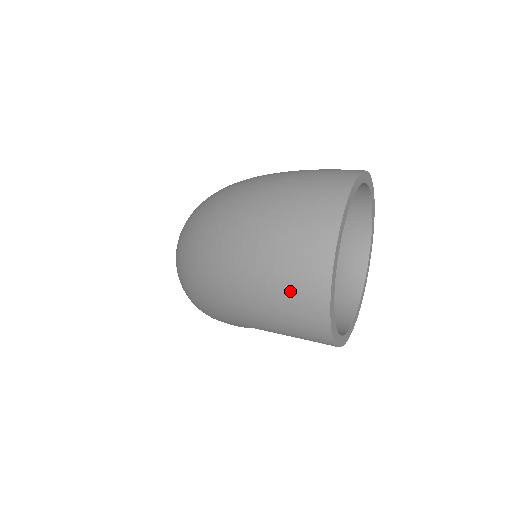
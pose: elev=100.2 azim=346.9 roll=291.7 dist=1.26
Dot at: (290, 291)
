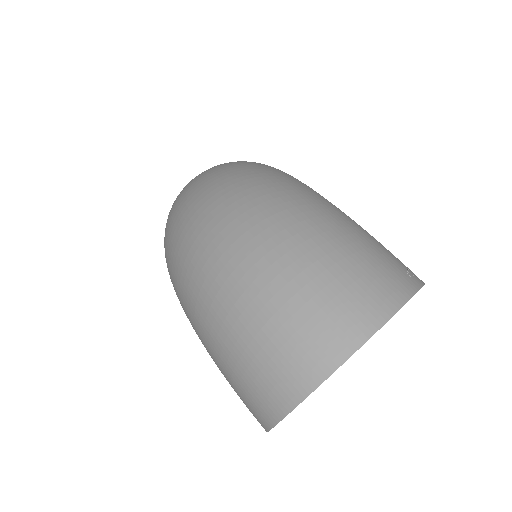
Dot at: (253, 373)
